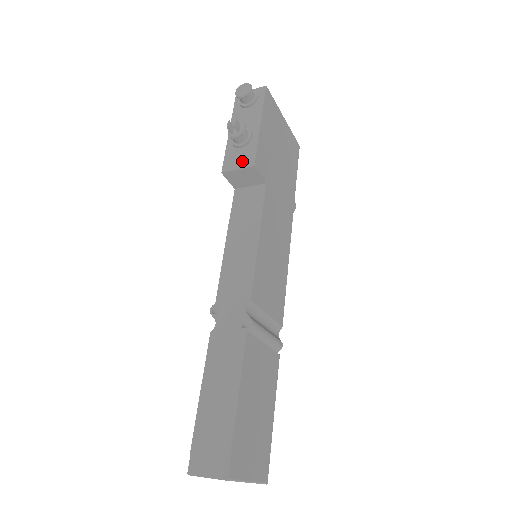
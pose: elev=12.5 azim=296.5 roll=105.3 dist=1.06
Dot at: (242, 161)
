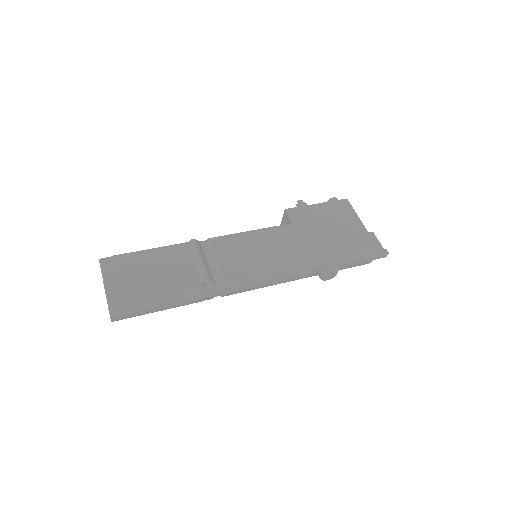
Dot at: occluded
